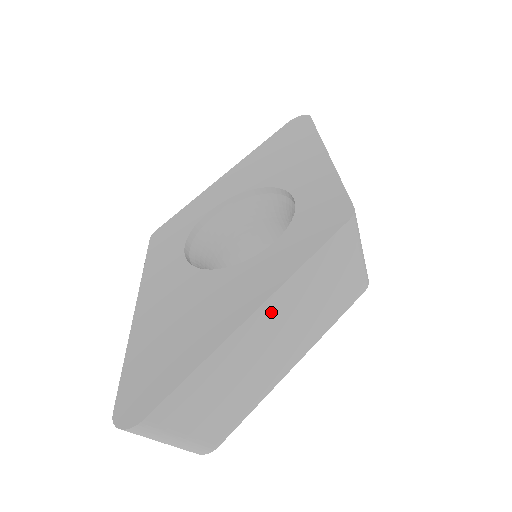
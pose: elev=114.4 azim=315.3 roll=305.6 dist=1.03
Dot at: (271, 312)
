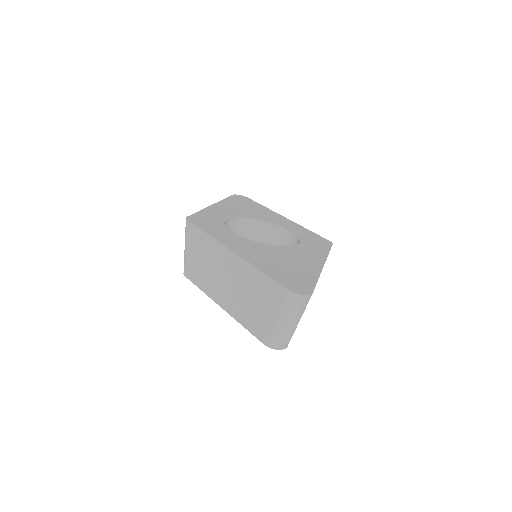
Dot at: occluded
